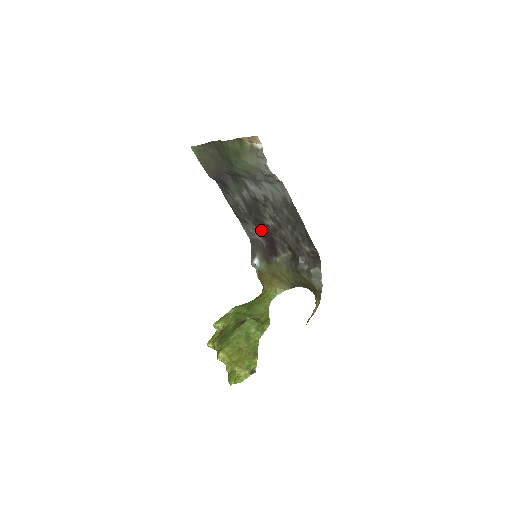
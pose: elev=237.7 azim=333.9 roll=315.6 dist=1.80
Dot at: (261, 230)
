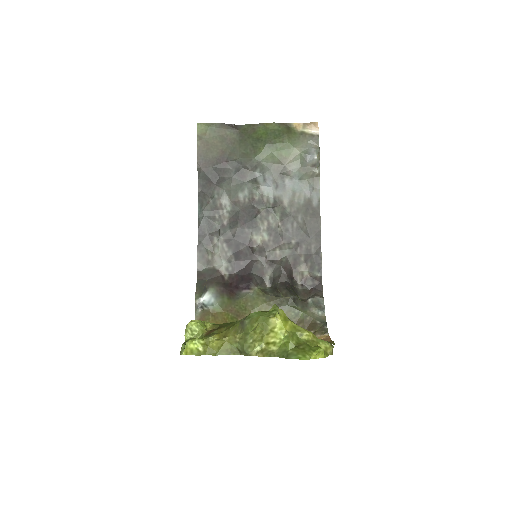
Dot at: (235, 252)
